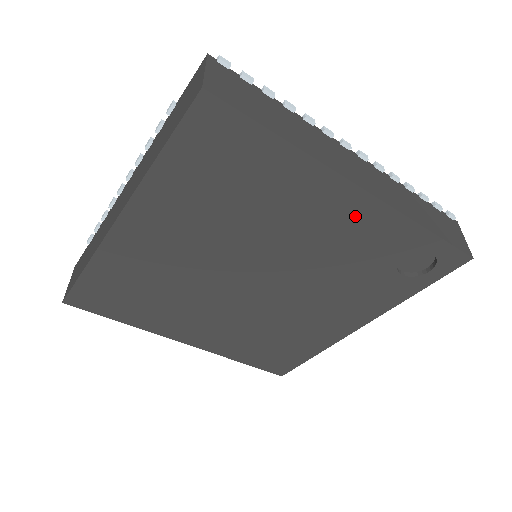
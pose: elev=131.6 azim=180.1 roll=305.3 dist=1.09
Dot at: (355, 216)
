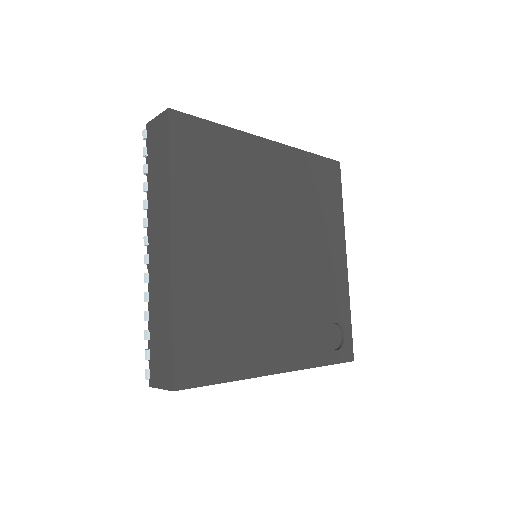
Dot at: (337, 269)
